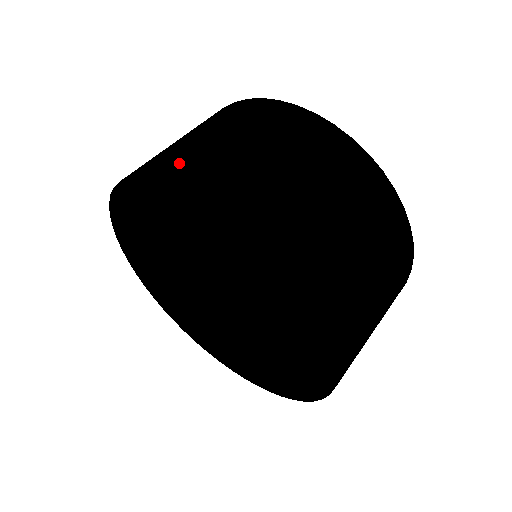
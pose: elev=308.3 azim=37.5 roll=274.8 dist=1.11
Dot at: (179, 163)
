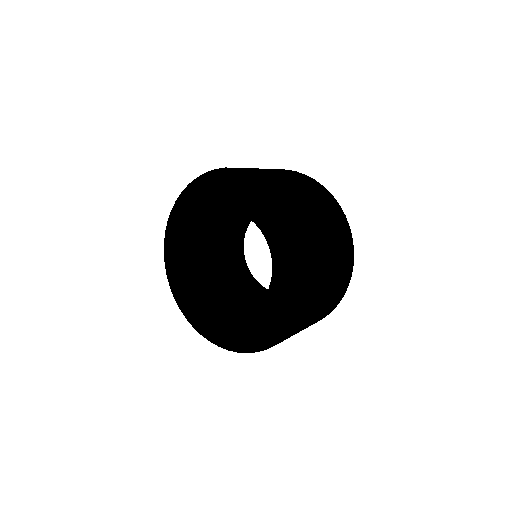
Dot at: occluded
